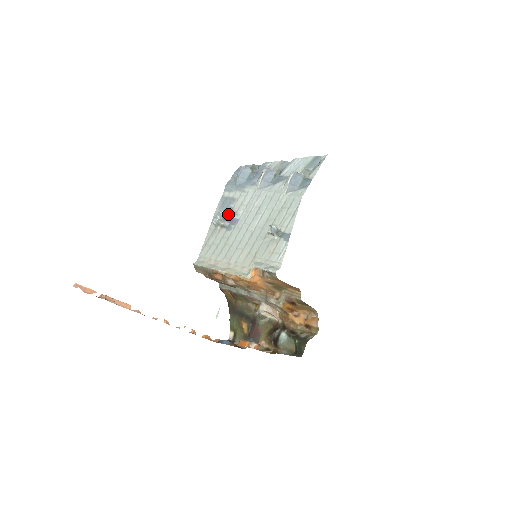
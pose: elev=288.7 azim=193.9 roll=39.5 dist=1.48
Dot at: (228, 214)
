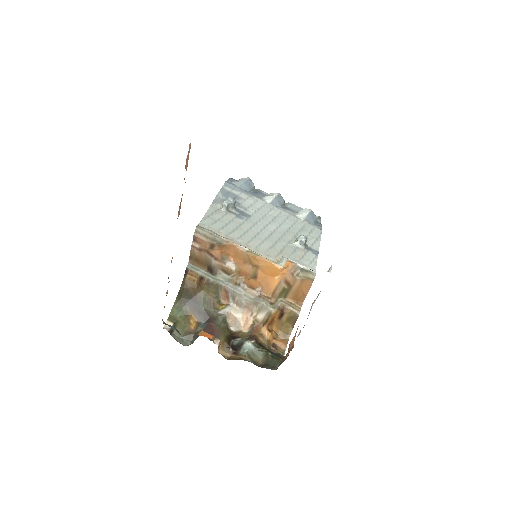
Dot at: (235, 205)
